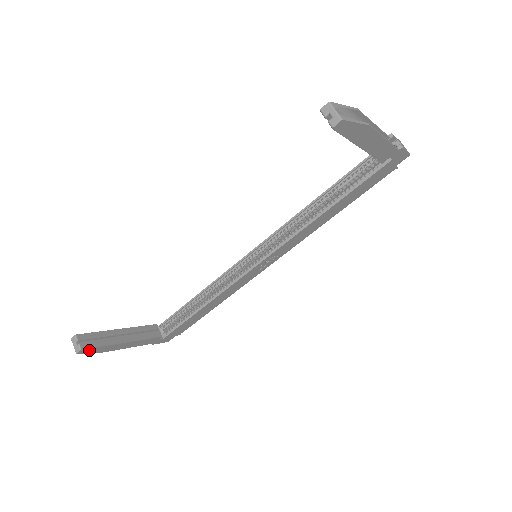
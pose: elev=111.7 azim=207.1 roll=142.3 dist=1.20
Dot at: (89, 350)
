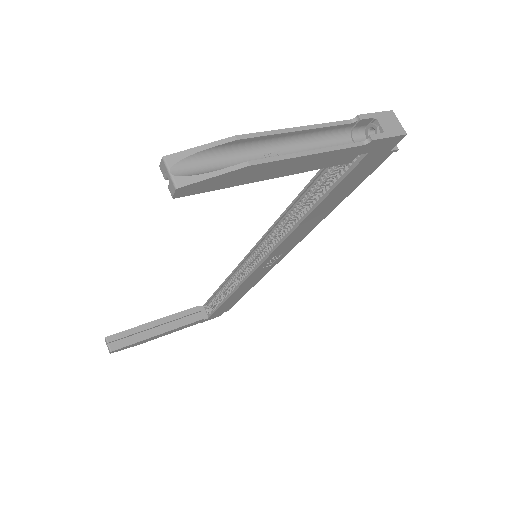
Dot at: (122, 348)
